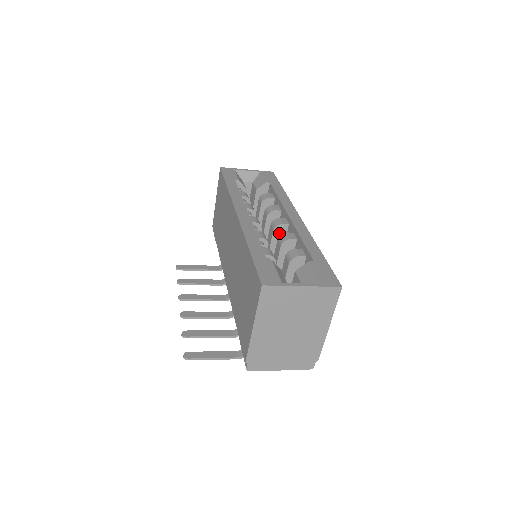
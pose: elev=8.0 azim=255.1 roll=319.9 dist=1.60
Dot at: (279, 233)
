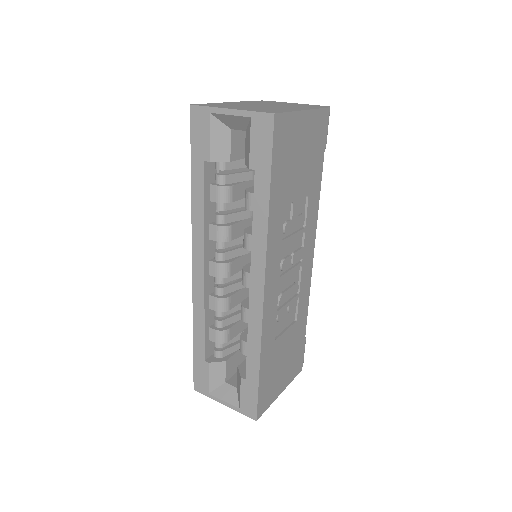
Dot at: occluded
